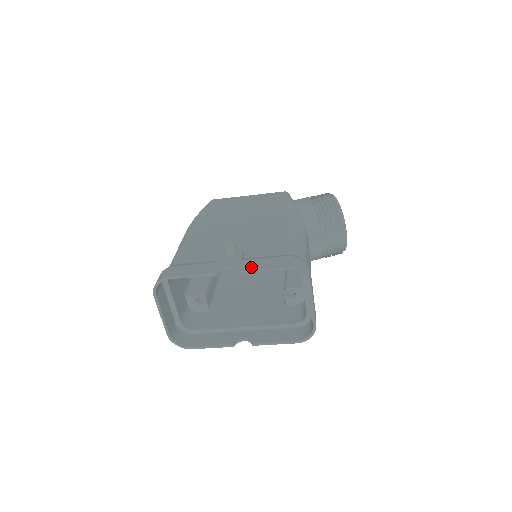
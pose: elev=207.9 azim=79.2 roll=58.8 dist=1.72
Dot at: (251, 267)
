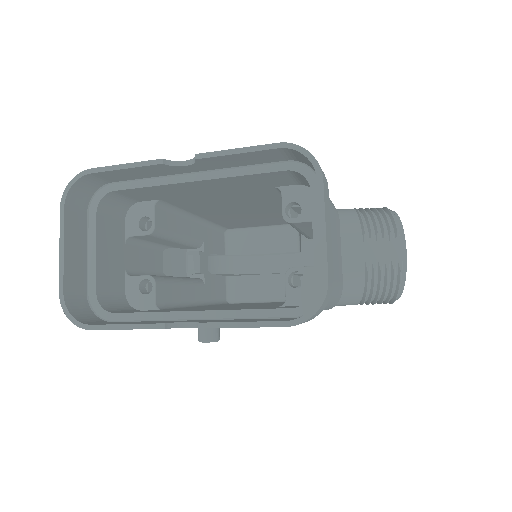
Dot at: (222, 152)
